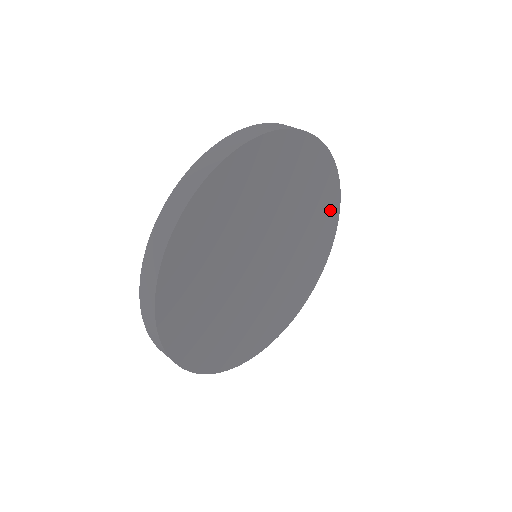
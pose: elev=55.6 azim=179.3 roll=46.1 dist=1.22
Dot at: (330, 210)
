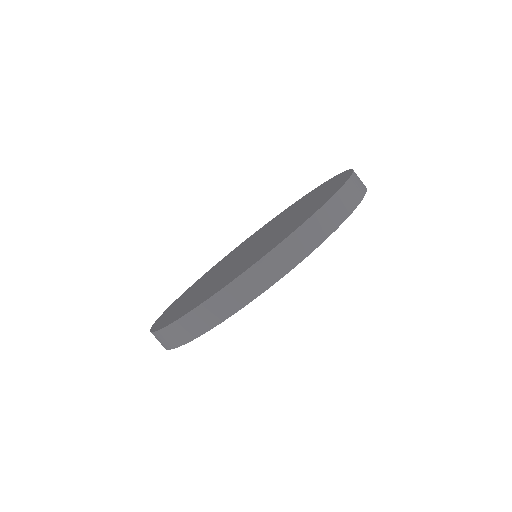
Dot at: occluded
